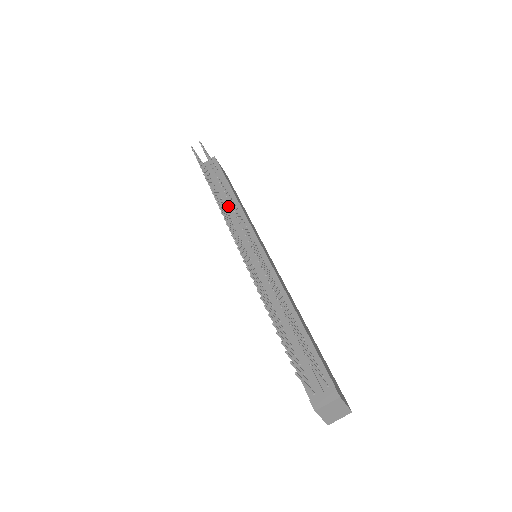
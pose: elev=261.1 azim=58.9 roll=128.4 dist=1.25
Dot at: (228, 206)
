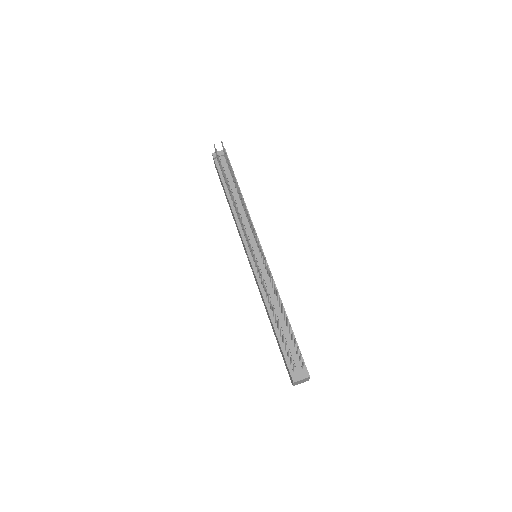
Dot at: (237, 205)
